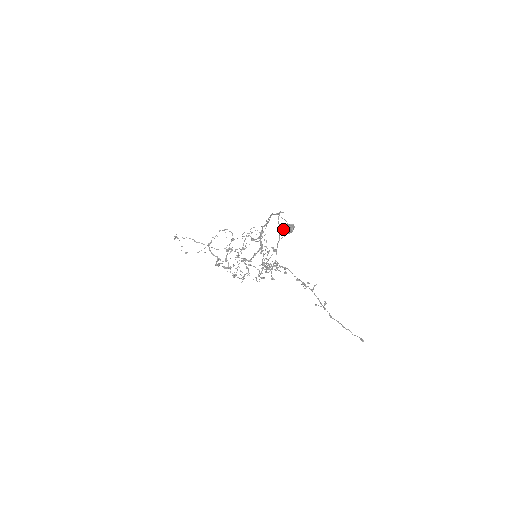
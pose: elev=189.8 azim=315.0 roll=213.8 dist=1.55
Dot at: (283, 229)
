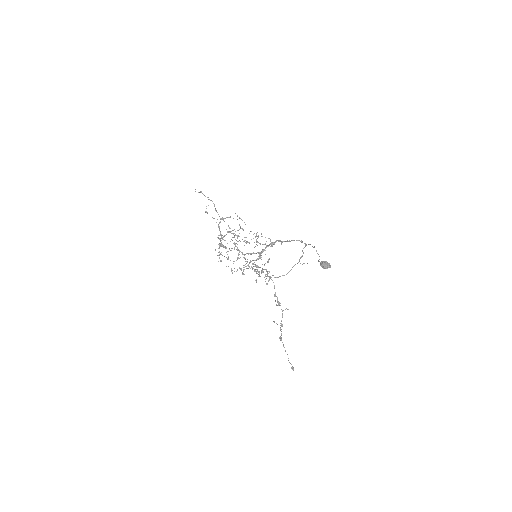
Dot at: (321, 262)
